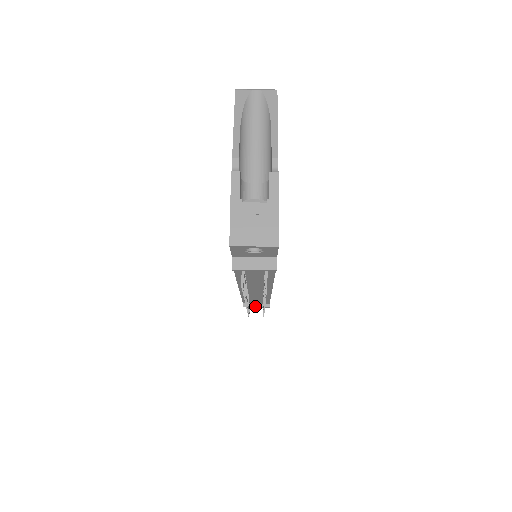
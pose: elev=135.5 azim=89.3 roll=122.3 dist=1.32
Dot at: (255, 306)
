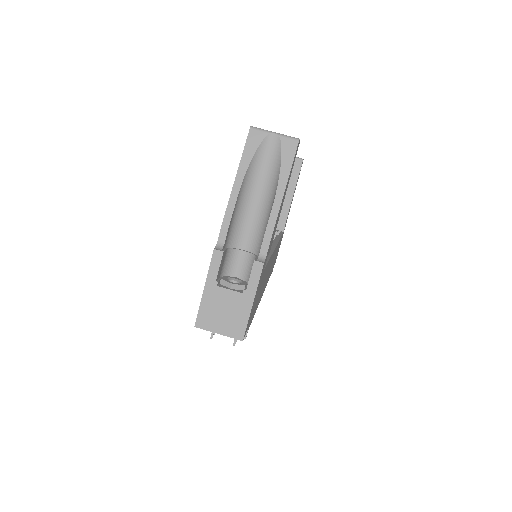
Dot at: occluded
